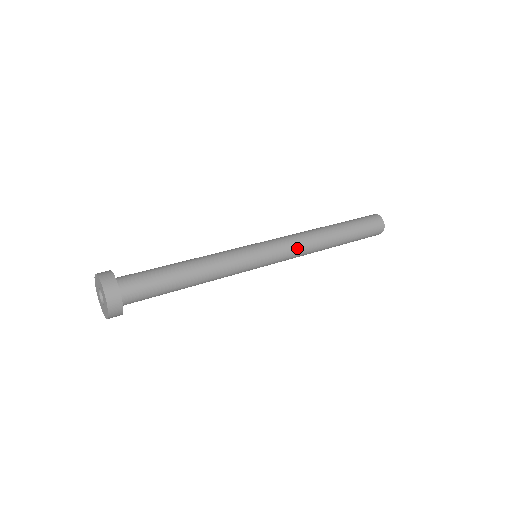
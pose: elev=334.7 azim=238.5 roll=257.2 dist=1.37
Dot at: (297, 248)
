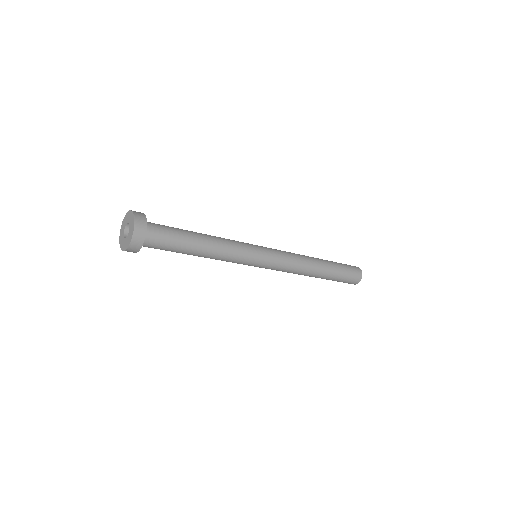
Dot at: occluded
